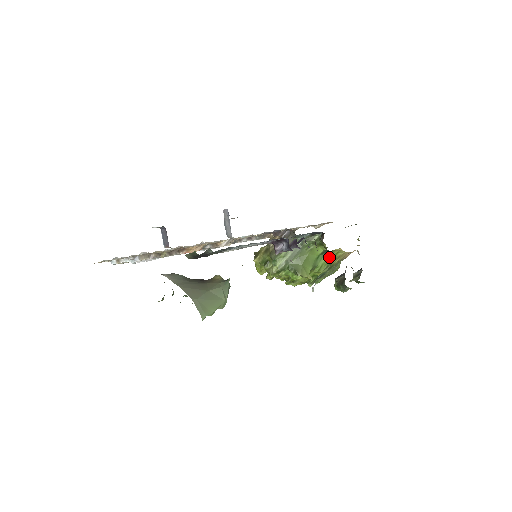
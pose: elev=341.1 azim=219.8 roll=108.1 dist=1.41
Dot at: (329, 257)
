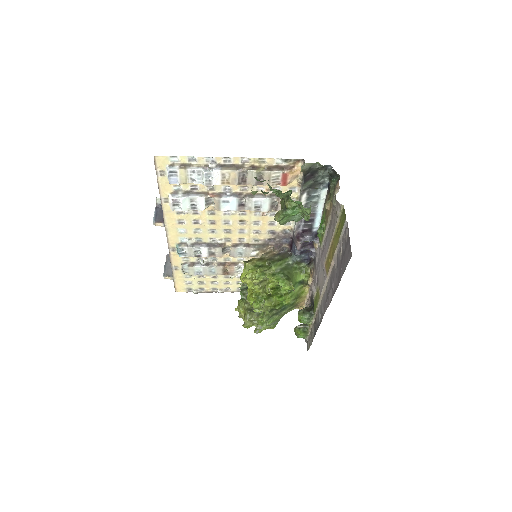
Dot at: (299, 291)
